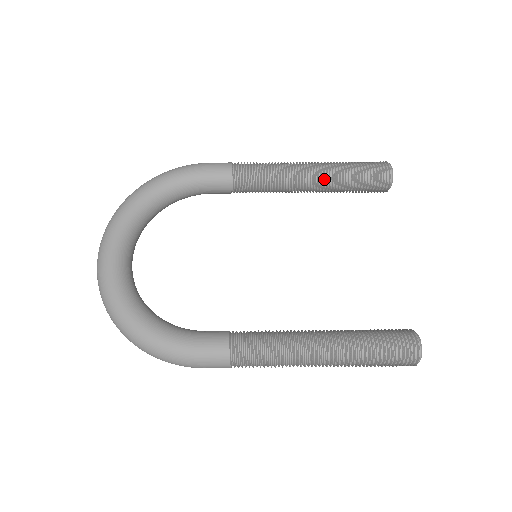
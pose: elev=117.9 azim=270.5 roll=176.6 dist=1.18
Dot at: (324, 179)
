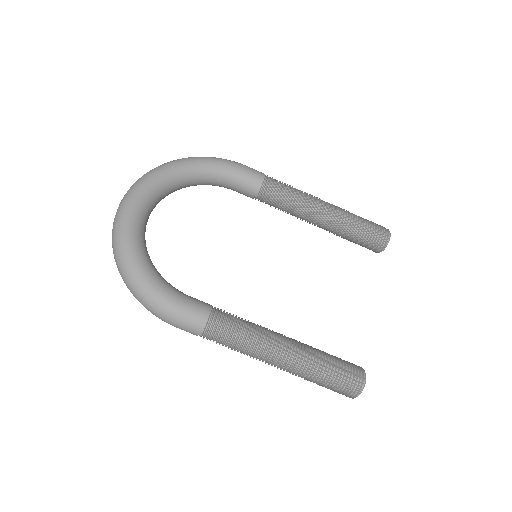
Dot at: (334, 220)
